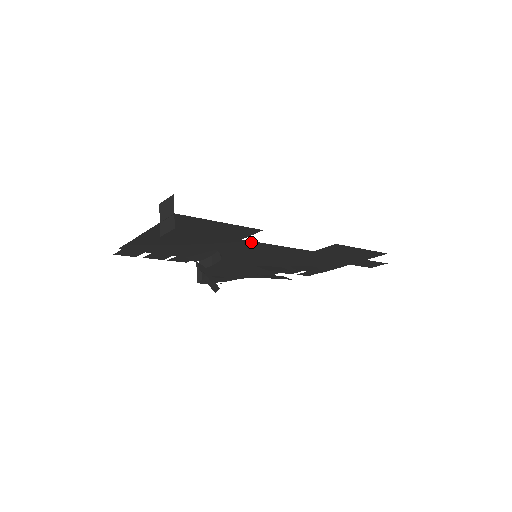
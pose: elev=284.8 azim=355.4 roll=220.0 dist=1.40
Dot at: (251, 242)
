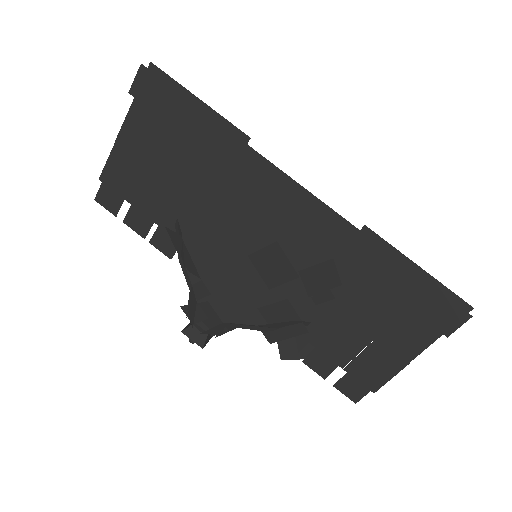
Dot at: (229, 136)
